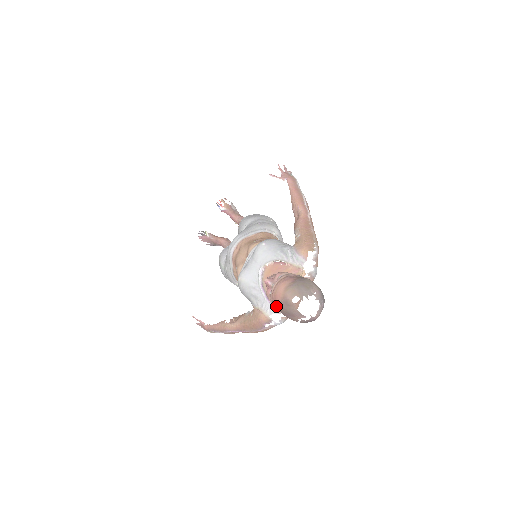
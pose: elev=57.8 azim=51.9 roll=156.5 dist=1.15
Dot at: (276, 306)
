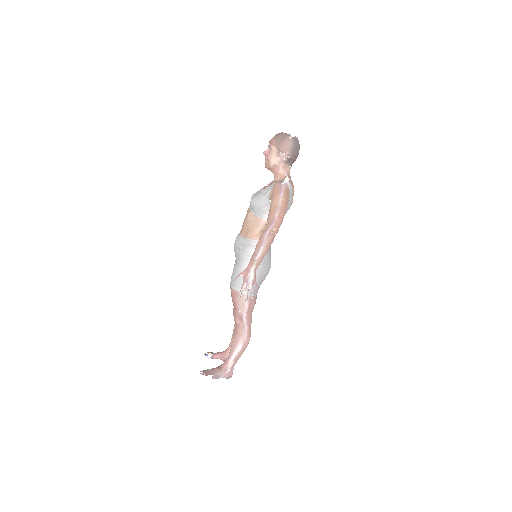
Dot at: (276, 143)
